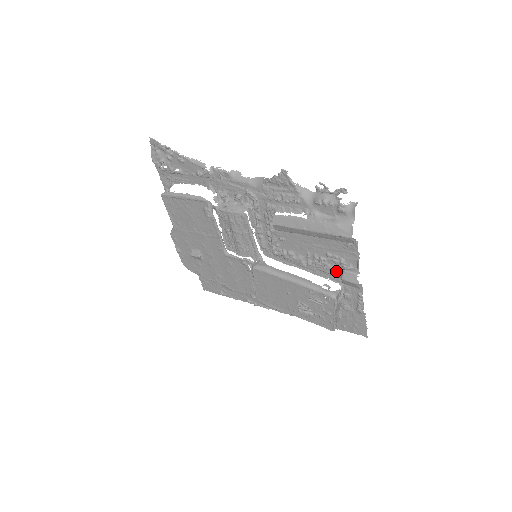
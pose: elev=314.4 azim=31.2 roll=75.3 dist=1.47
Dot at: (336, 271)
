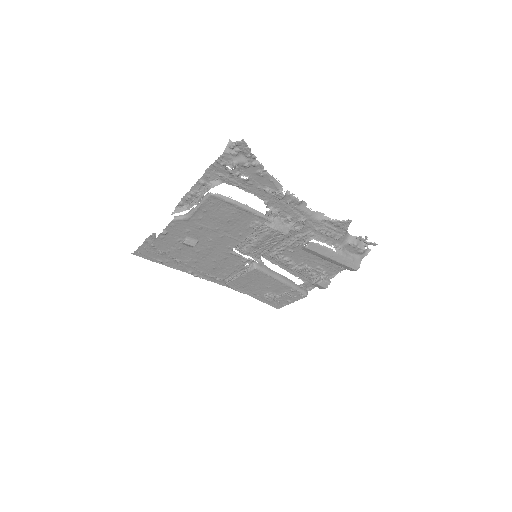
Dot at: (311, 276)
